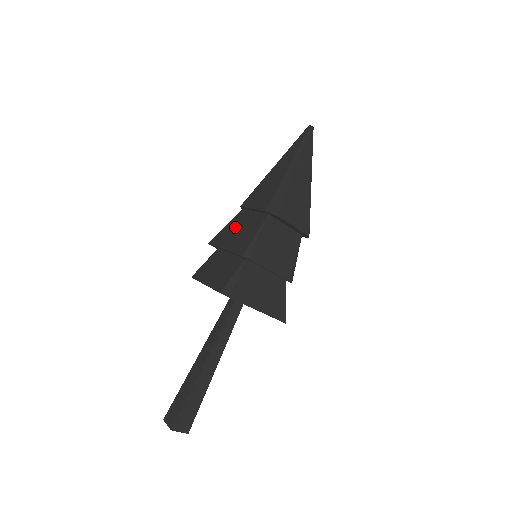
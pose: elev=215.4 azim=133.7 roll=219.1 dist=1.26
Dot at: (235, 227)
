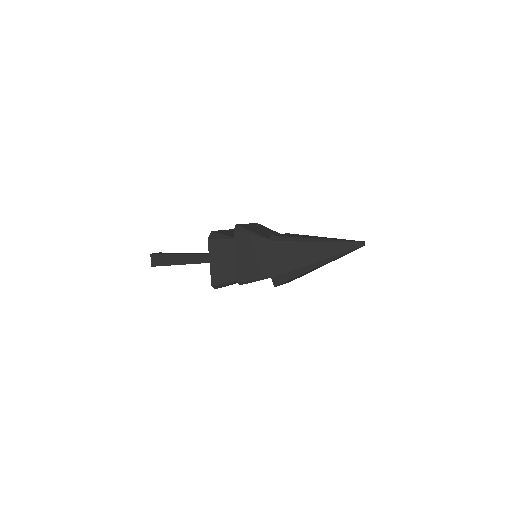
Dot at: (254, 249)
